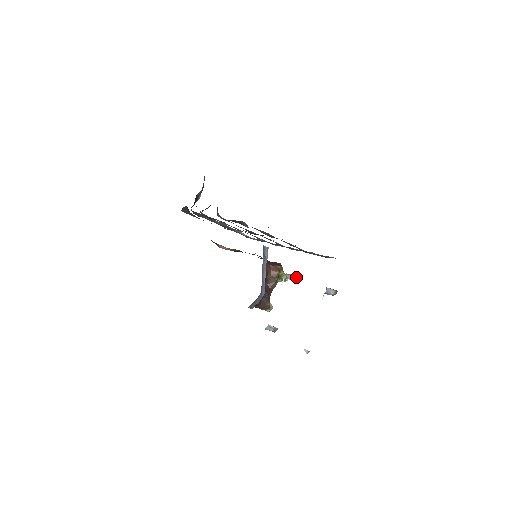
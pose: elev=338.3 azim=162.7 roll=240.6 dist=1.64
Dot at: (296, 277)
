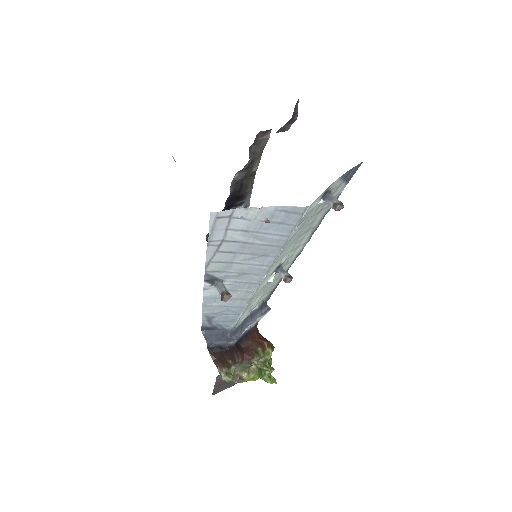
Dot at: occluded
